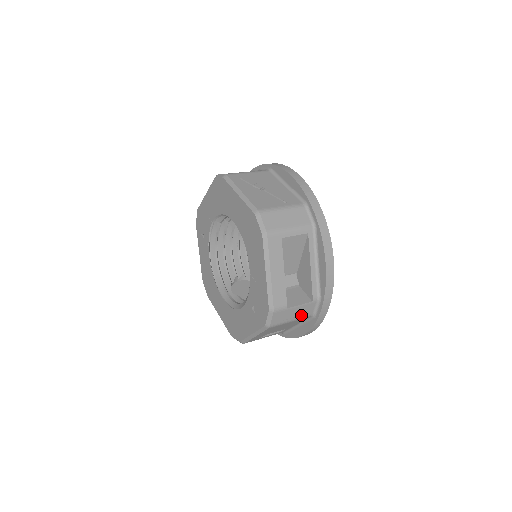
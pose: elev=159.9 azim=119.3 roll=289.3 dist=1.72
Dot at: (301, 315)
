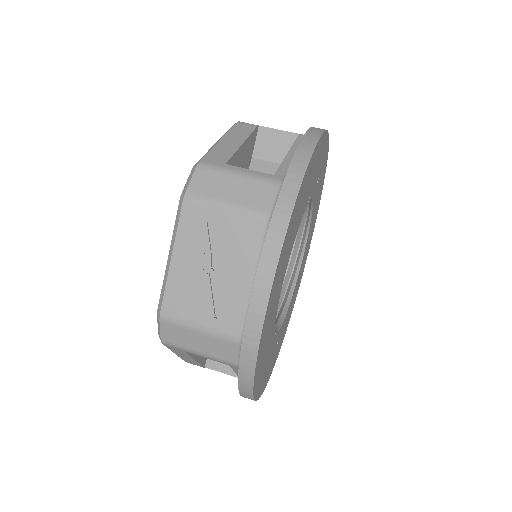
Dot at: occluded
